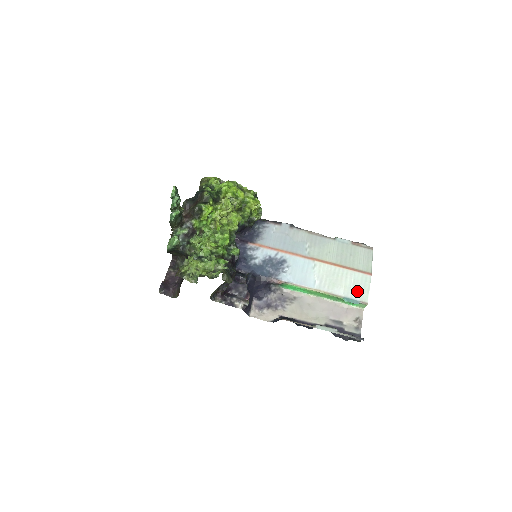
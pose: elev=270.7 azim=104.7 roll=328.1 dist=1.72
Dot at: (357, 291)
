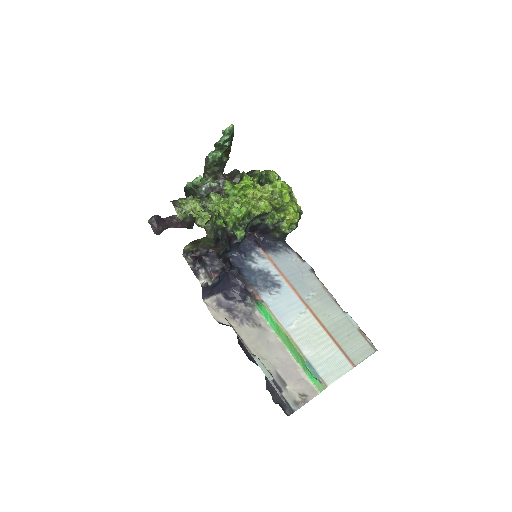
Dot at: (326, 367)
